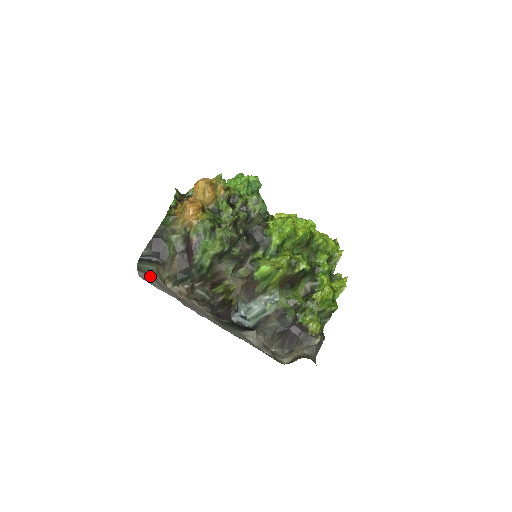
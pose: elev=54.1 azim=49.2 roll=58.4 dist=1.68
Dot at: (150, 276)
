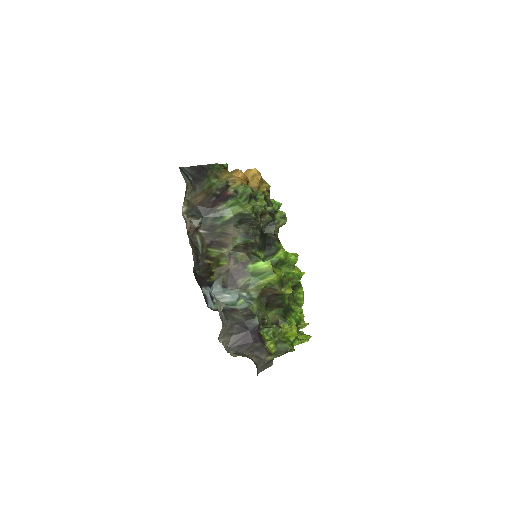
Dot at: occluded
